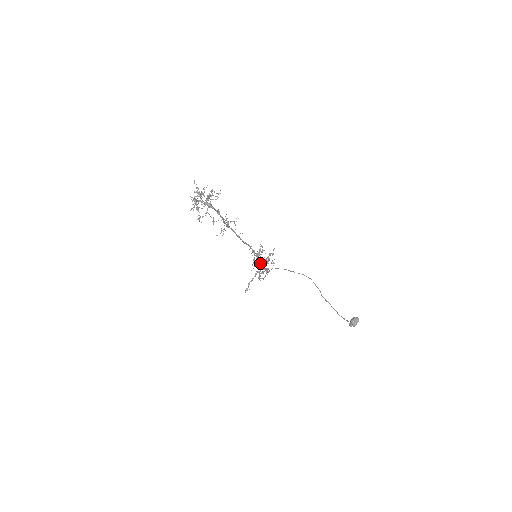
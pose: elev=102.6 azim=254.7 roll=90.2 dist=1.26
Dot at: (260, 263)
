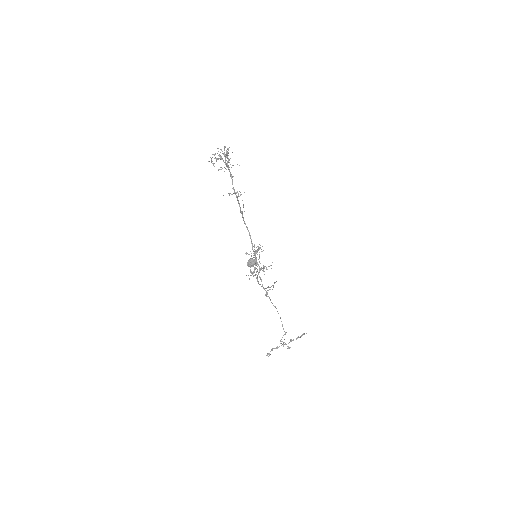
Dot at: (256, 264)
